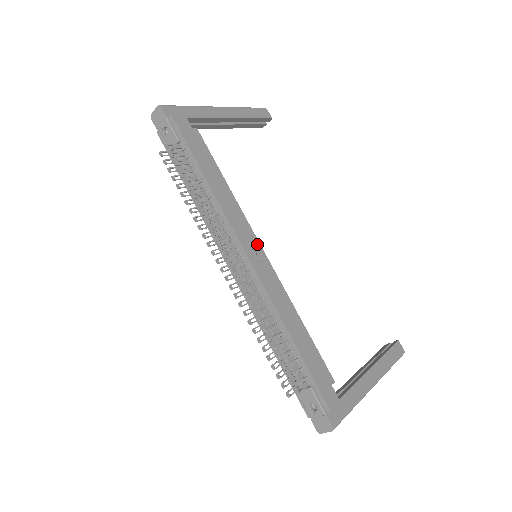
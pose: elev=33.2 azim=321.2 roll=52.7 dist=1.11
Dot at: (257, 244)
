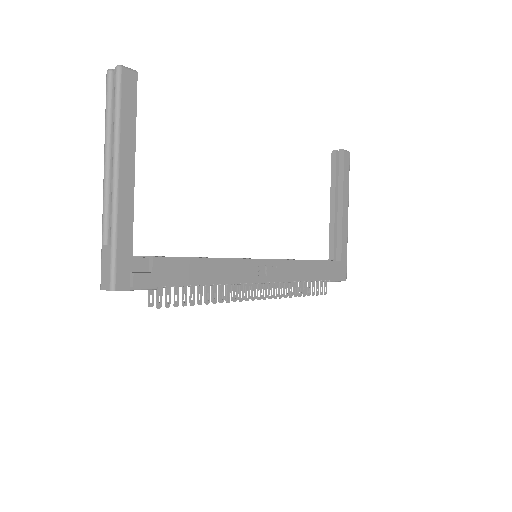
Dot at: (261, 263)
